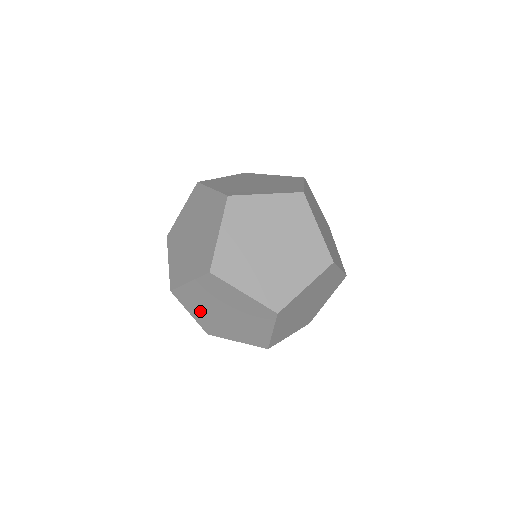
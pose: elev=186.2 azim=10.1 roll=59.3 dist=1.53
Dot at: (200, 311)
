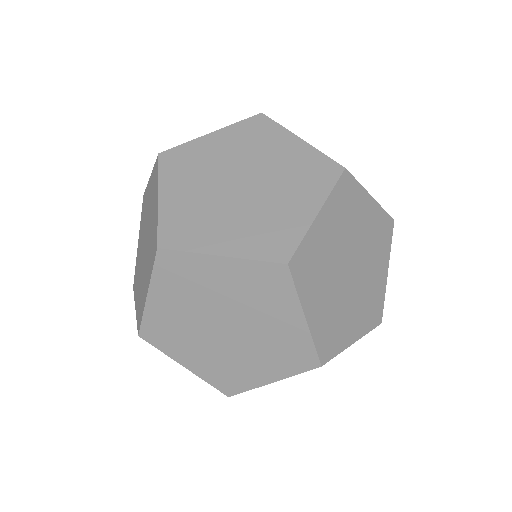
Dot at: (141, 237)
